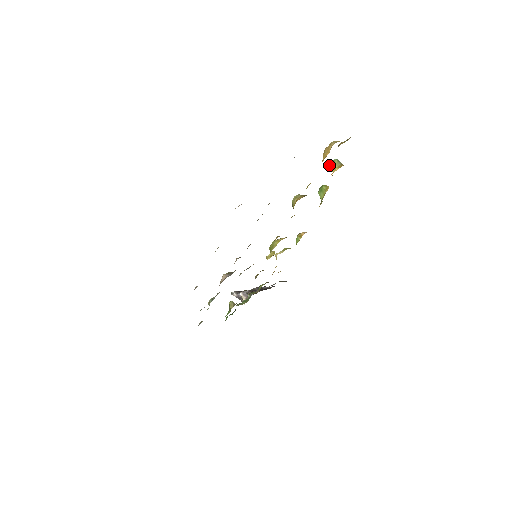
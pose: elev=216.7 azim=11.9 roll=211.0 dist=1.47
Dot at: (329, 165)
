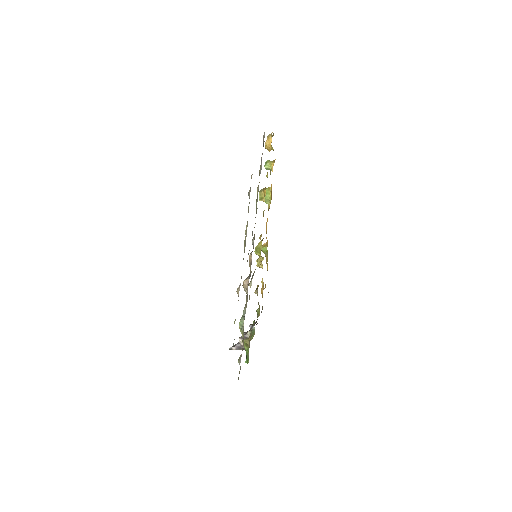
Dot at: (265, 165)
